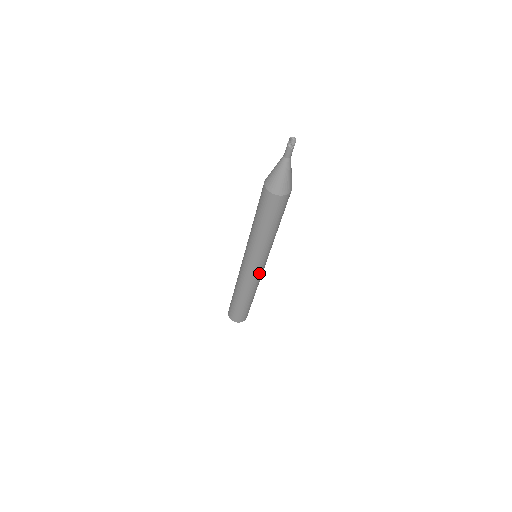
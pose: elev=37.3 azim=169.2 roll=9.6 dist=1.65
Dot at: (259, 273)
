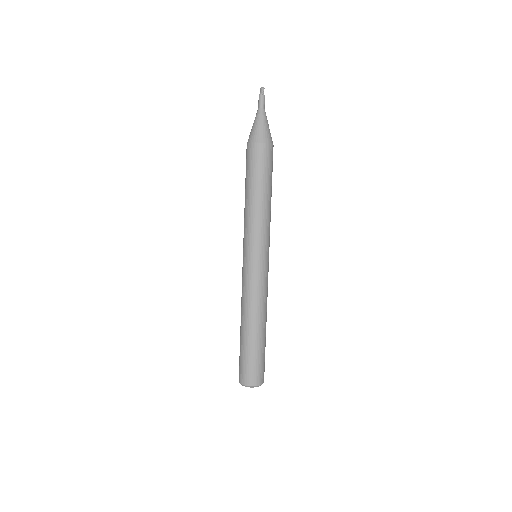
Dot at: (256, 275)
